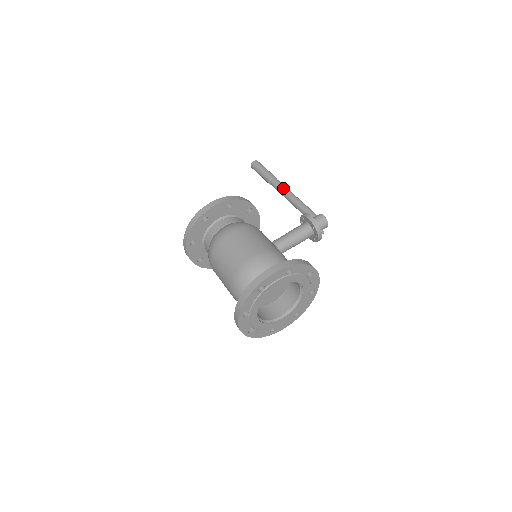
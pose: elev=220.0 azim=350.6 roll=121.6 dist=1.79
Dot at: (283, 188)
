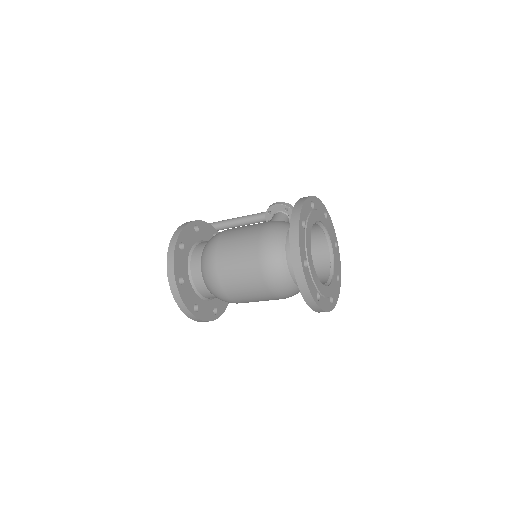
Dot at: (226, 220)
